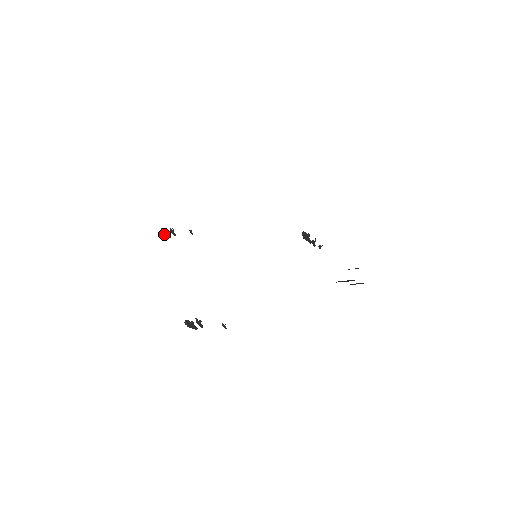
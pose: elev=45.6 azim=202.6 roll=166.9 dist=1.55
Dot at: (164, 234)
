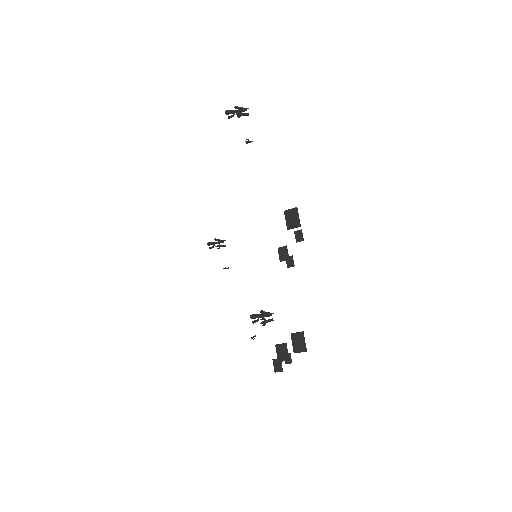
Dot at: occluded
